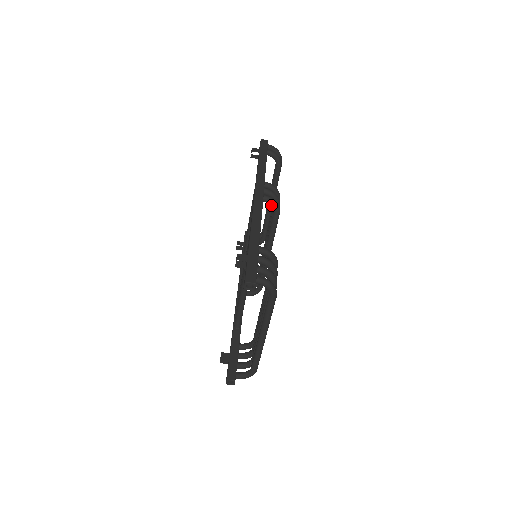
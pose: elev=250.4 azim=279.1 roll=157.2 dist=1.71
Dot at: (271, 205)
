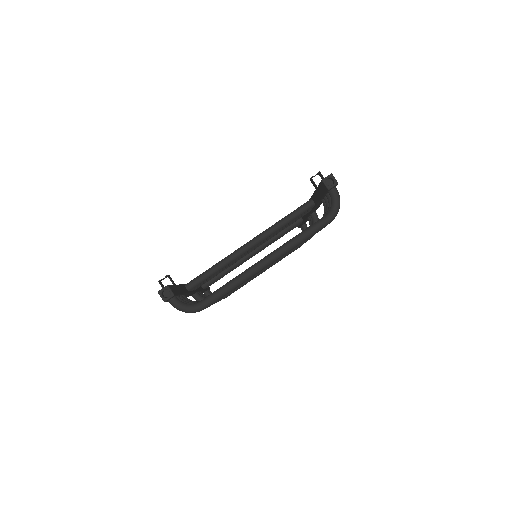
Dot at: occluded
